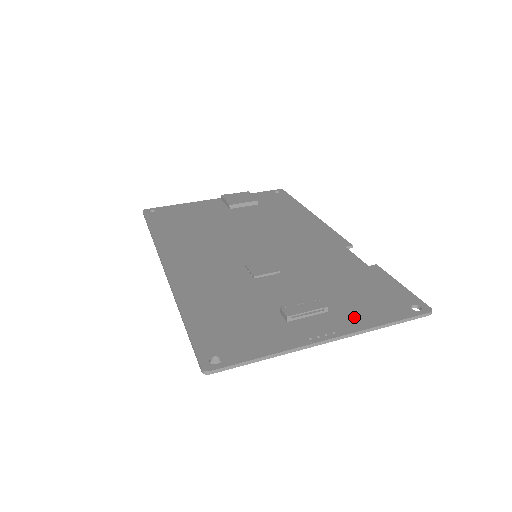
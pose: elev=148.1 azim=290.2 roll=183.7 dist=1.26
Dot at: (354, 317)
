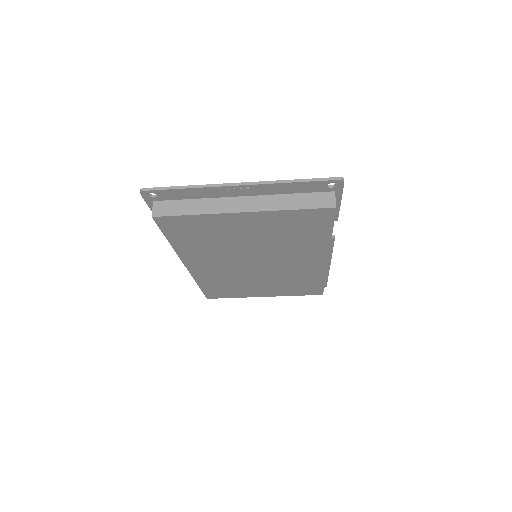
Dot at: (275, 190)
